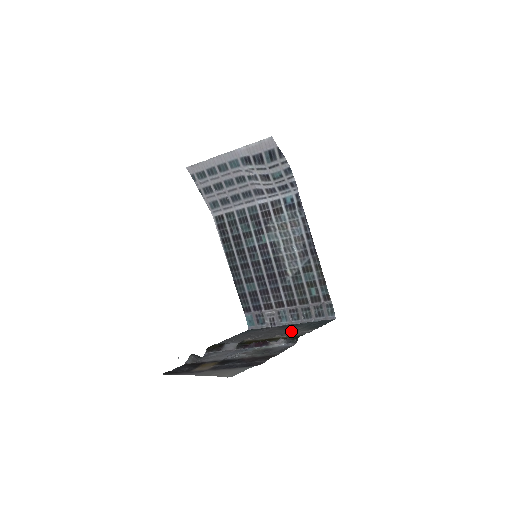
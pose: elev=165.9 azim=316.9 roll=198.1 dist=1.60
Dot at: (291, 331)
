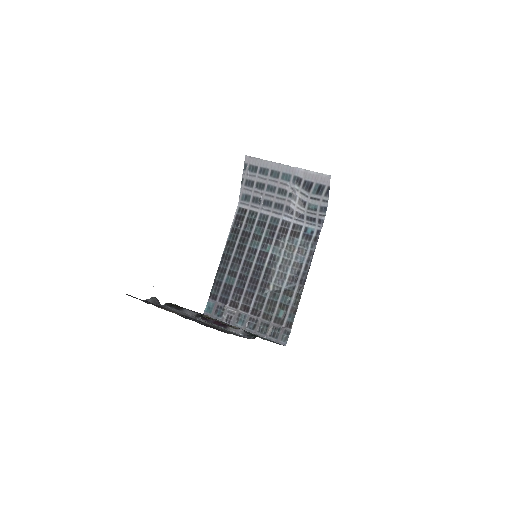
Dot at: occluded
